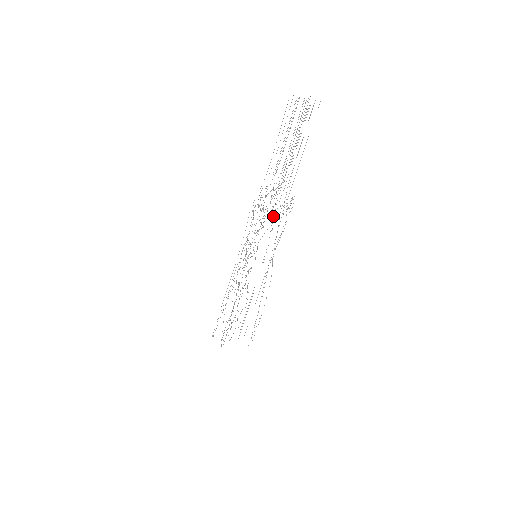
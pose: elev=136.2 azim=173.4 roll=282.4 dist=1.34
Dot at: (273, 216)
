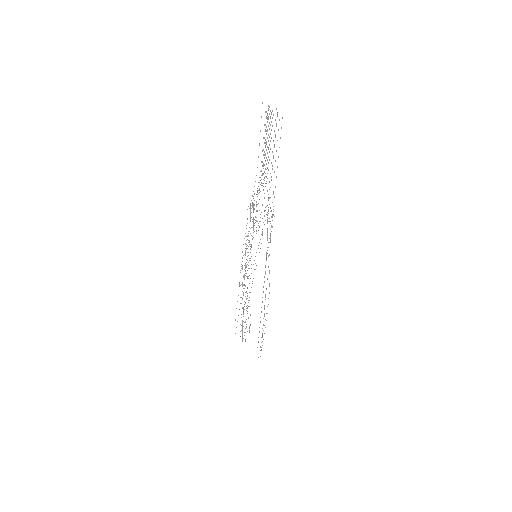
Dot at: (267, 221)
